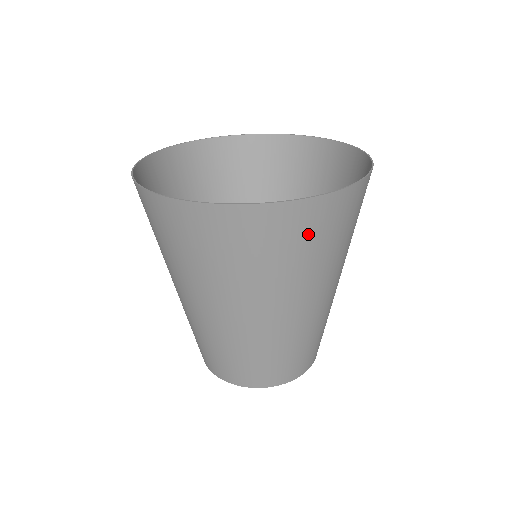
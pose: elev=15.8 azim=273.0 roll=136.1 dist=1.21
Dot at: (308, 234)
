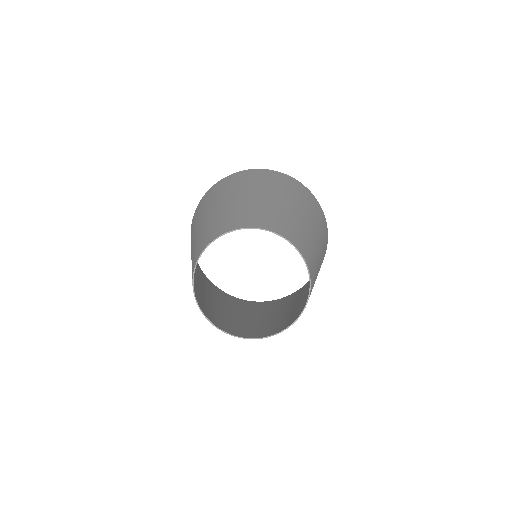
Dot at: (247, 176)
